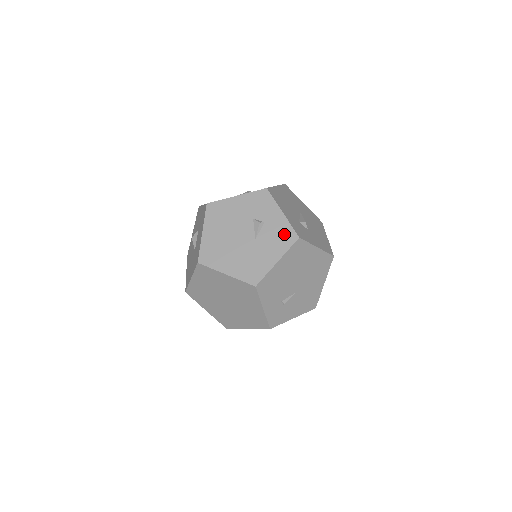
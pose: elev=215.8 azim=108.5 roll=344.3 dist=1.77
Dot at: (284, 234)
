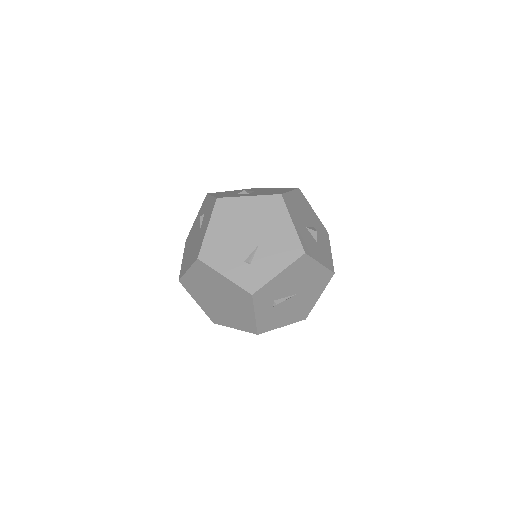
Dot at: (211, 207)
